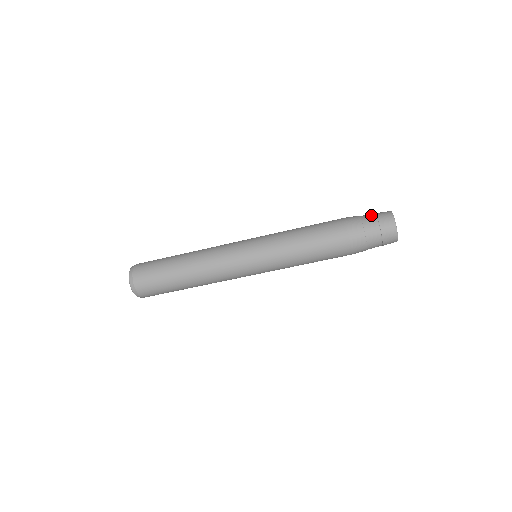
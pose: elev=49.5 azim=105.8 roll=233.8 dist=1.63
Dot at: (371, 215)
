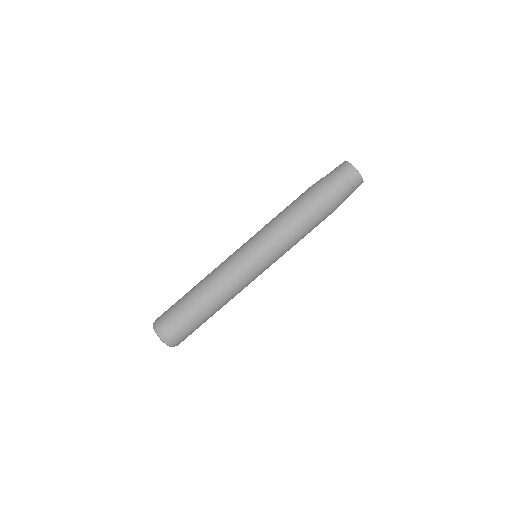
Dot at: occluded
